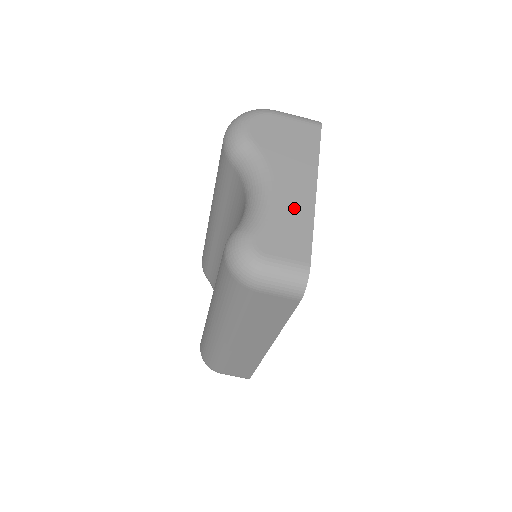
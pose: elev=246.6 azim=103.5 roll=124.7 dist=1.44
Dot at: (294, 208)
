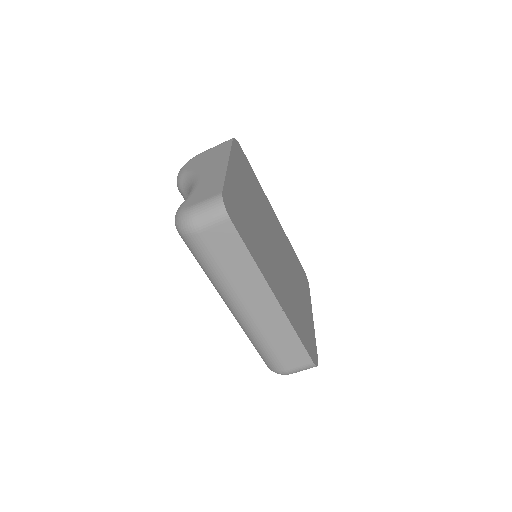
Dot at: (212, 178)
